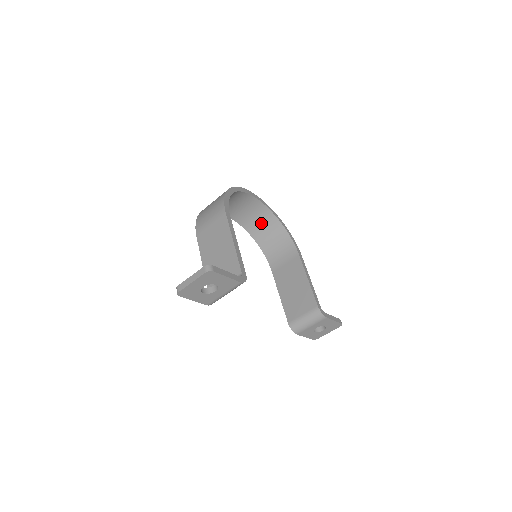
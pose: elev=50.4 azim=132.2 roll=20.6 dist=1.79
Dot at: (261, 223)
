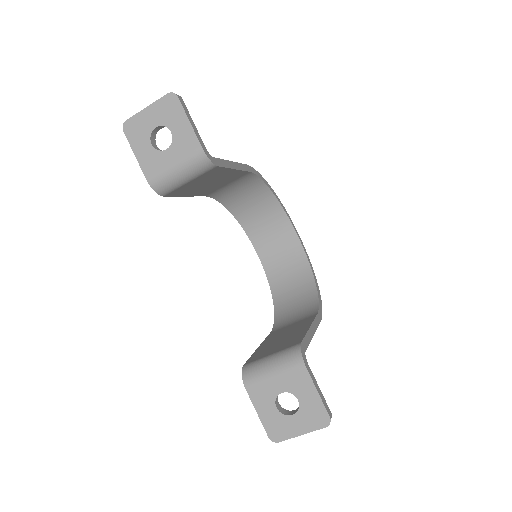
Dot at: (291, 279)
